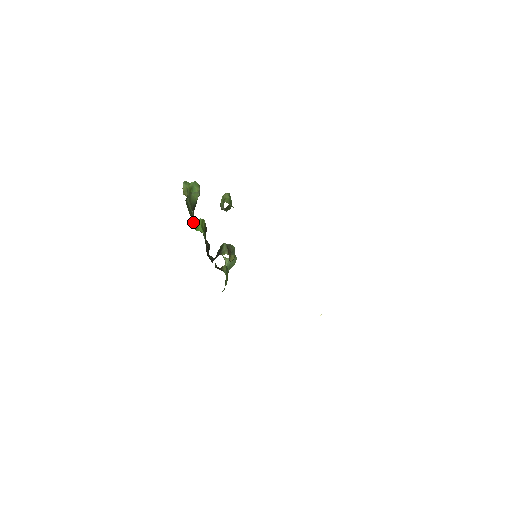
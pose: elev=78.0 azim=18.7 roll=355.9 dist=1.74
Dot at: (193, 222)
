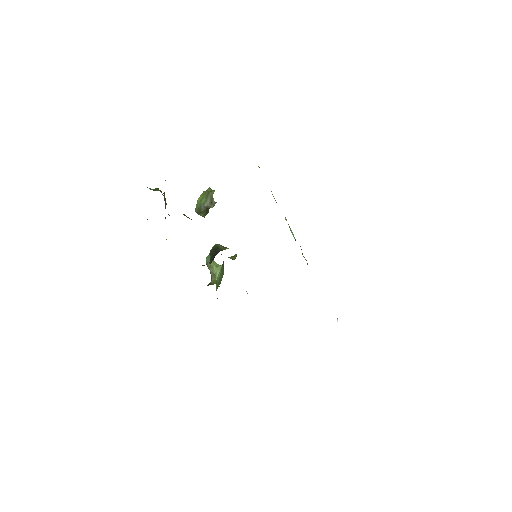
Dot at: occluded
